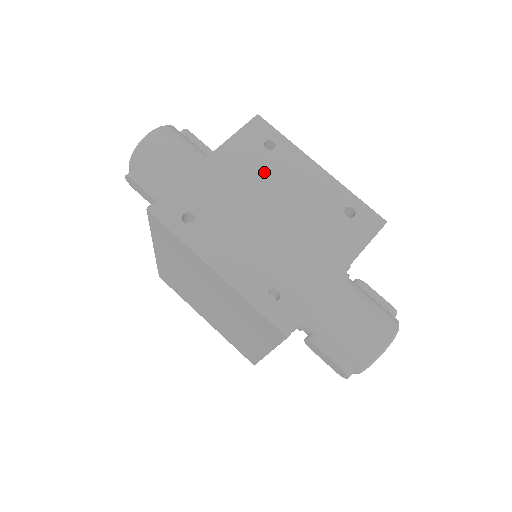
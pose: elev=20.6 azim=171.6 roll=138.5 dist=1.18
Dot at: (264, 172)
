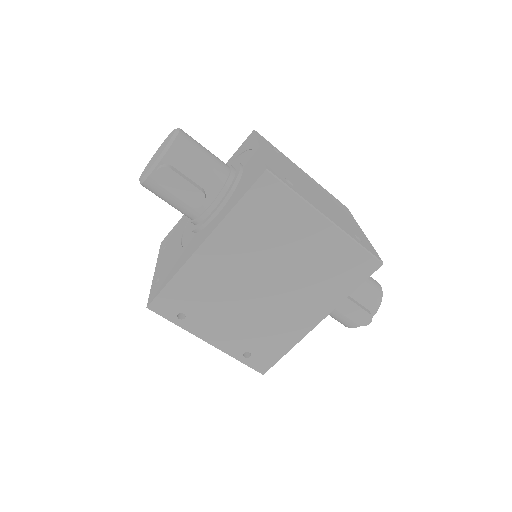
Dot at: (289, 165)
